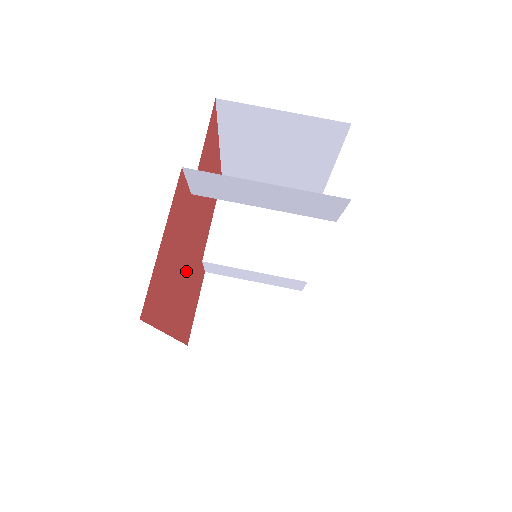
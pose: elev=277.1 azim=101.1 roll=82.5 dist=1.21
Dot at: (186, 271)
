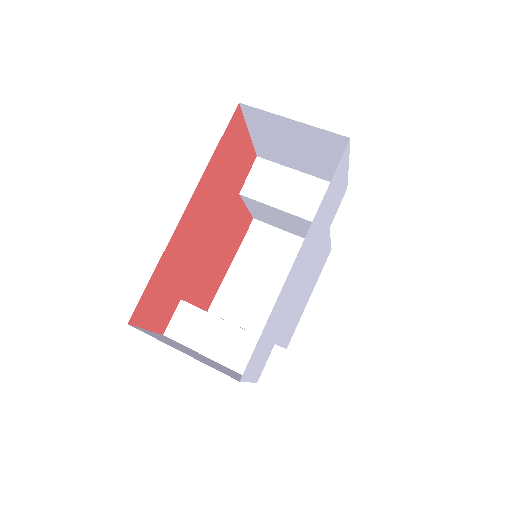
Dot at: (204, 227)
